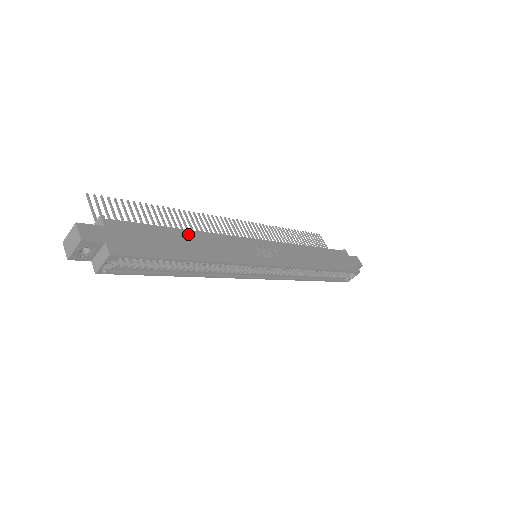
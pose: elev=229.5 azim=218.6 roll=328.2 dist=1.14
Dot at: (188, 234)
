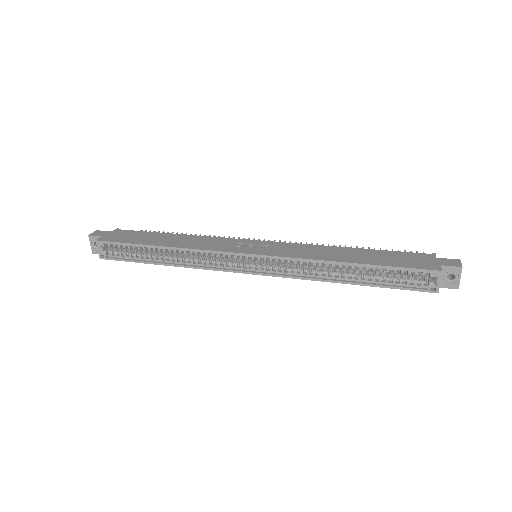
Dot at: (175, 236)
